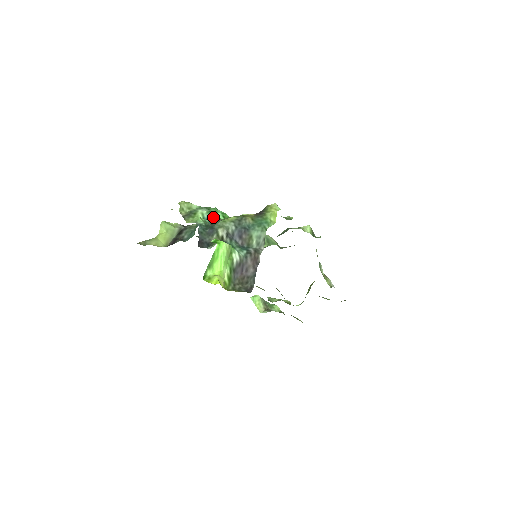
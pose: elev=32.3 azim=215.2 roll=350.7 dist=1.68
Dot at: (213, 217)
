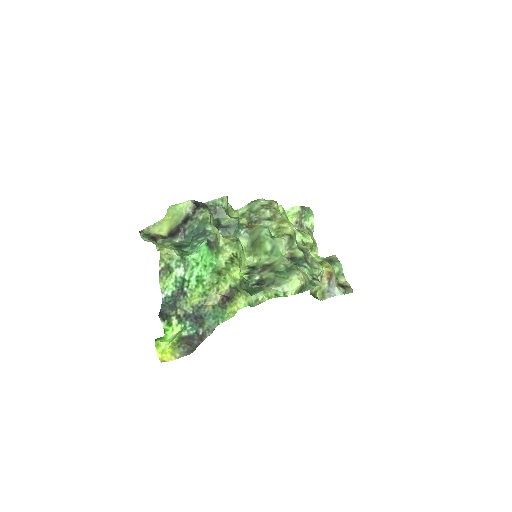
Dot at: (185, 283)
